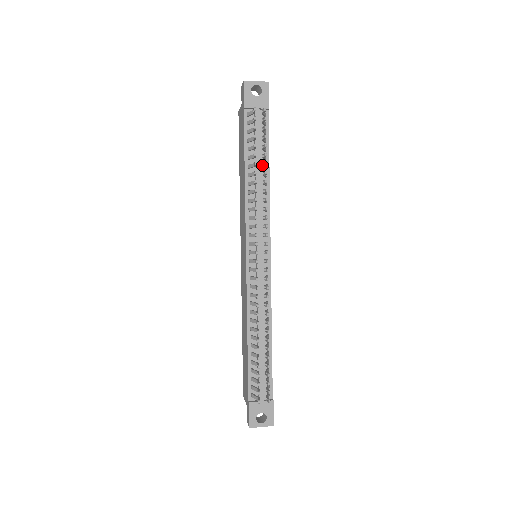
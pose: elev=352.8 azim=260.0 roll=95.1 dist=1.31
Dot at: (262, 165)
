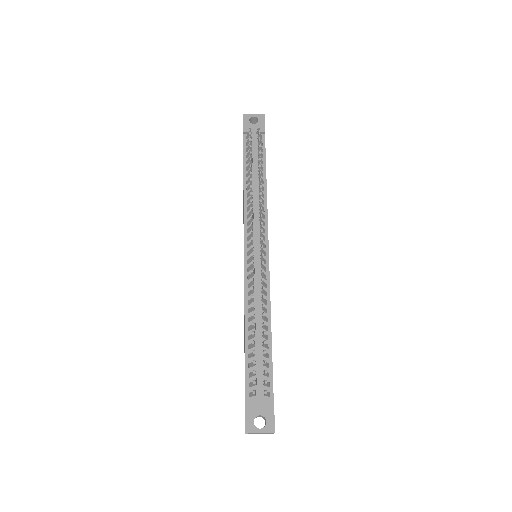
Dot at: (258, 170)
